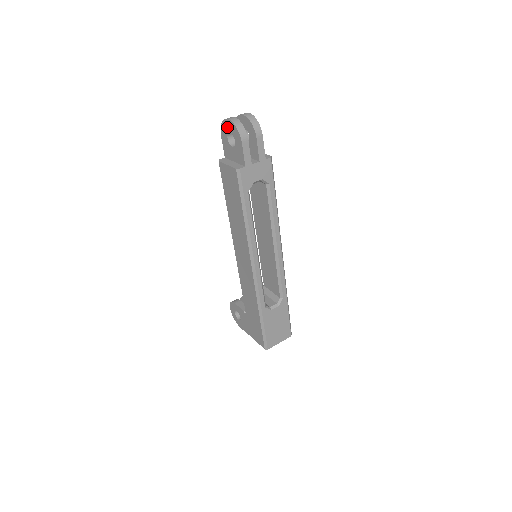
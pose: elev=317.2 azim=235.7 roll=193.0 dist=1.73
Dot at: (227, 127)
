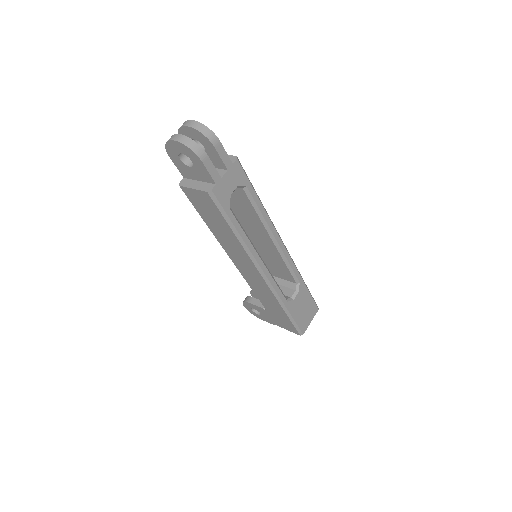
Dot at: (175, 148)
